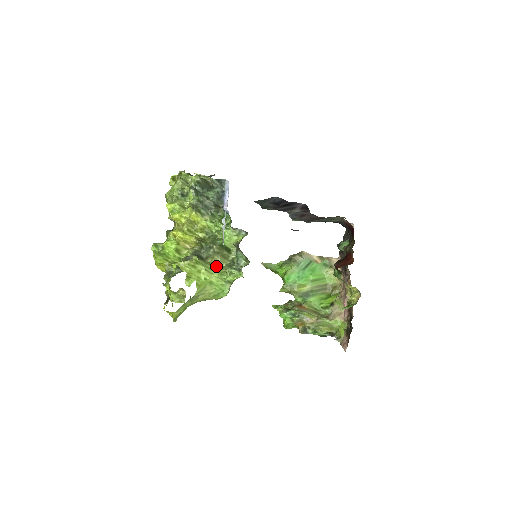
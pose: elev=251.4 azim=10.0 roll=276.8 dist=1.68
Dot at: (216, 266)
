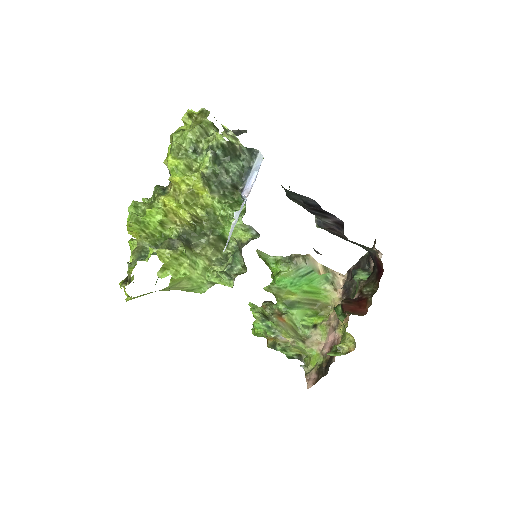
Dot at: (204, 260)
